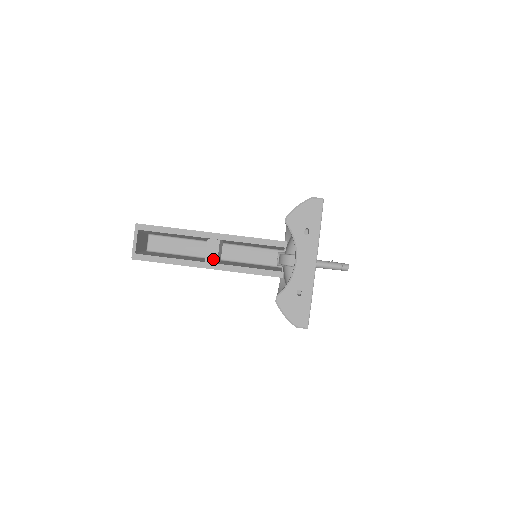
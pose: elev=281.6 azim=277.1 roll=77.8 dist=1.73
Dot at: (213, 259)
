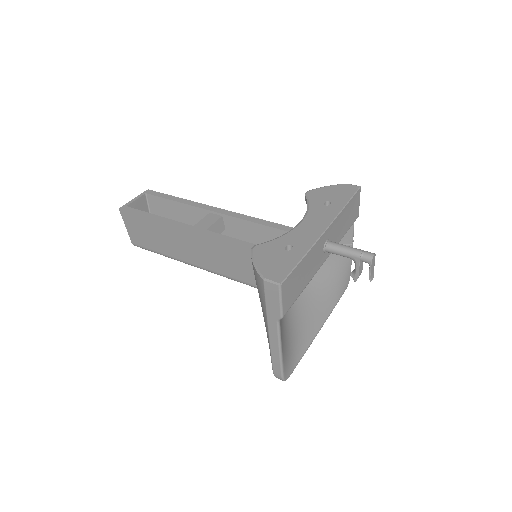
Dot at: (203, 227)
